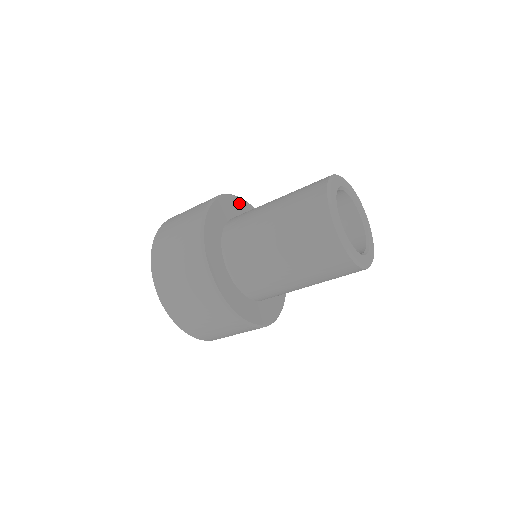
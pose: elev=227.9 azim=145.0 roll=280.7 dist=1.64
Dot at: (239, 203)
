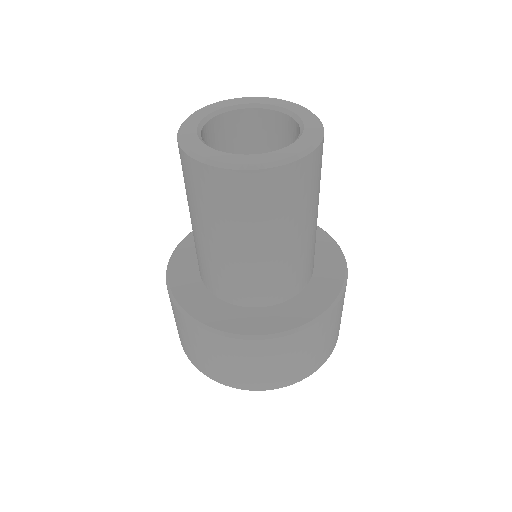
Dot at: occluded
